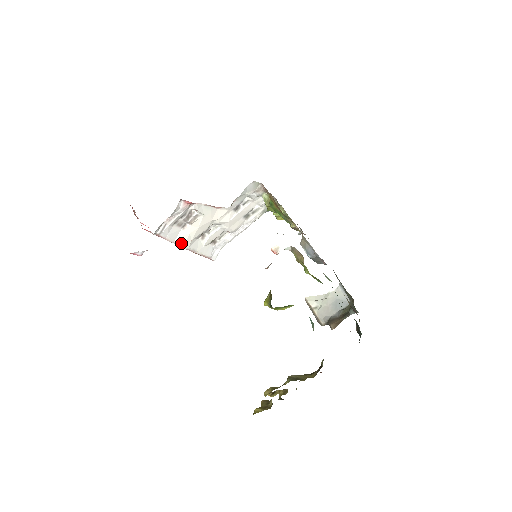
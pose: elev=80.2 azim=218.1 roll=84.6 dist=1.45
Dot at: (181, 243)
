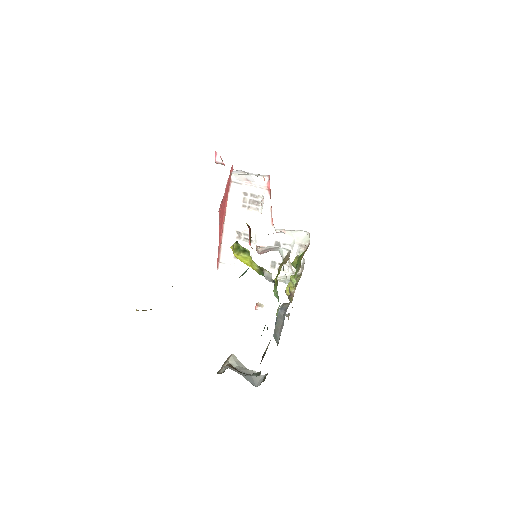
Dot at: (229, 213)
